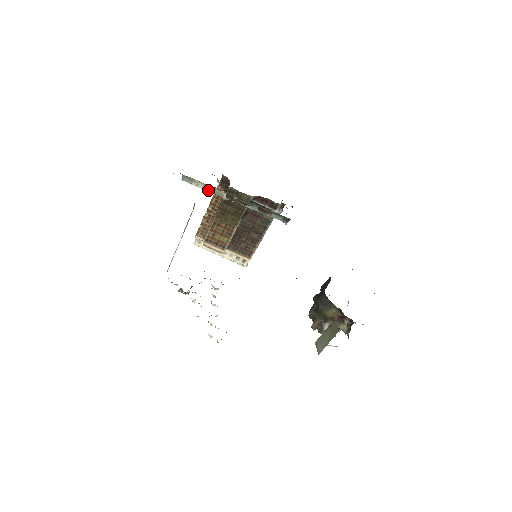
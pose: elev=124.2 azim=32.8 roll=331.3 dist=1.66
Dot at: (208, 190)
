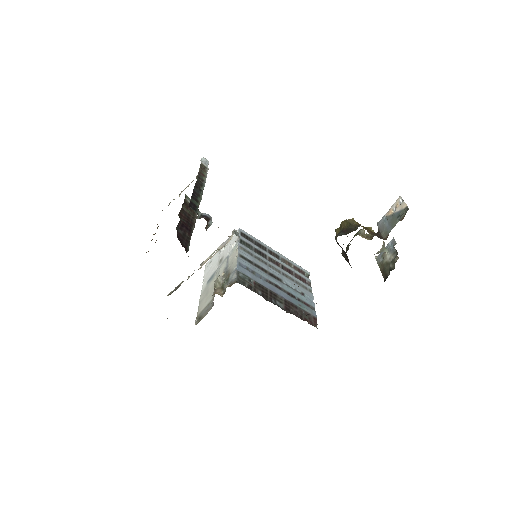
Dot at: occluded
